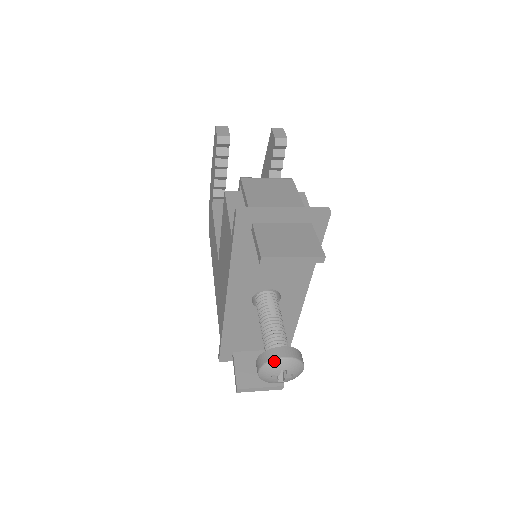
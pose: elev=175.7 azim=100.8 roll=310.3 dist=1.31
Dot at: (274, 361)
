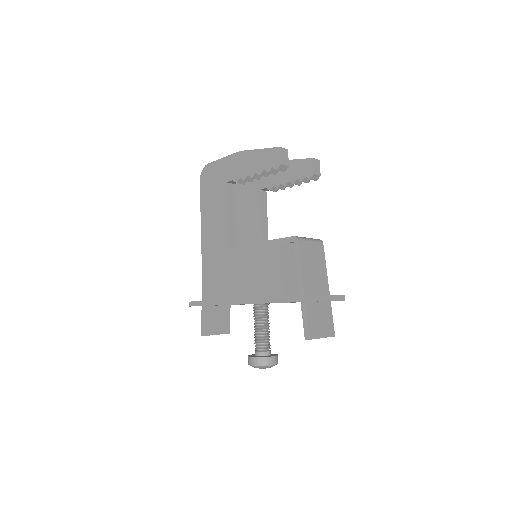
Dot at: (268, 366)
